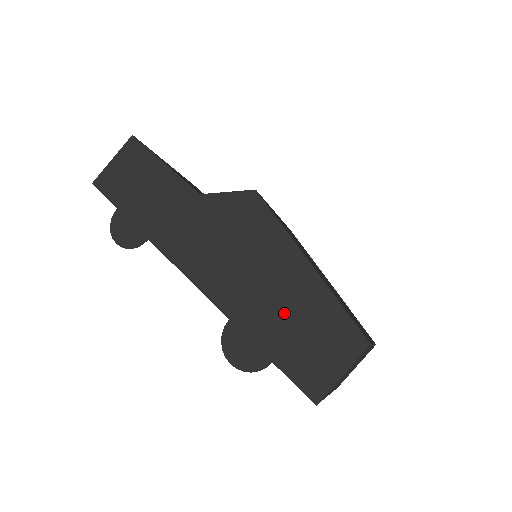
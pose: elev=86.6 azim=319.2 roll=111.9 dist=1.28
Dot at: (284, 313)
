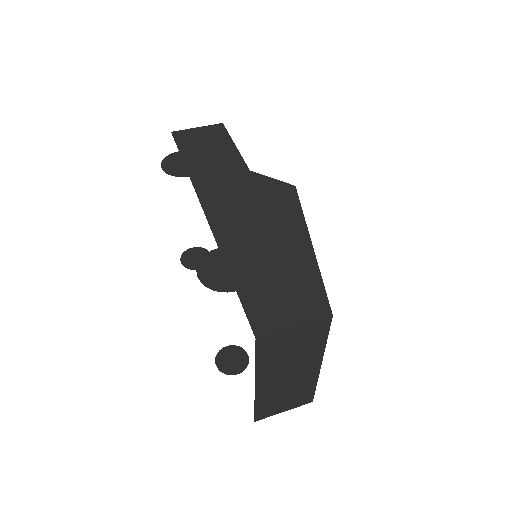
Dot at: (269, 264)
